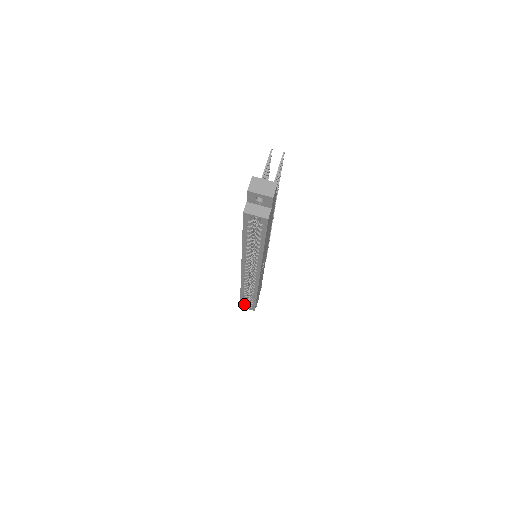
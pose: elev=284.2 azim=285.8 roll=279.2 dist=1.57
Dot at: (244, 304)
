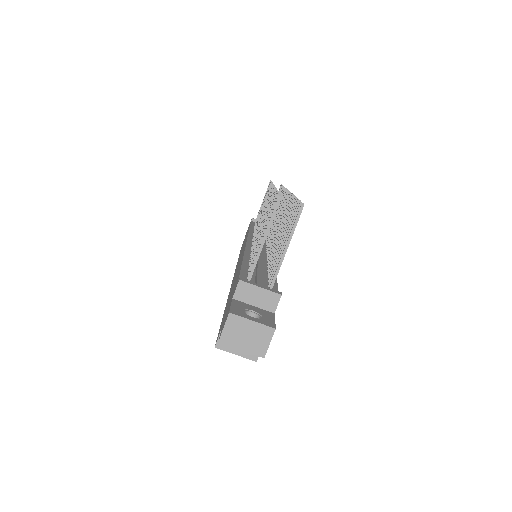
Dot at: occluded
